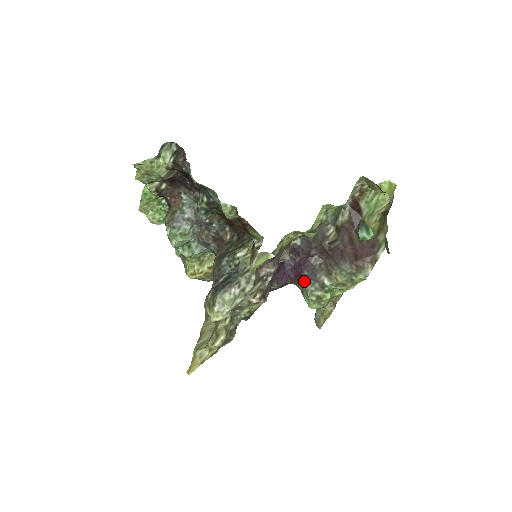
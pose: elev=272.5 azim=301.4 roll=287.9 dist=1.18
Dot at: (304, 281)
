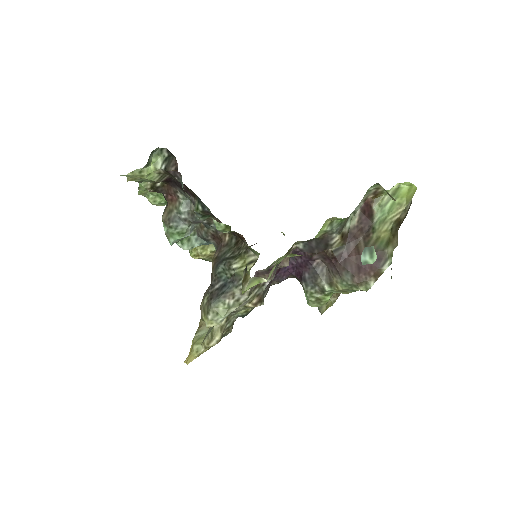
Dot at: (304, 283)
